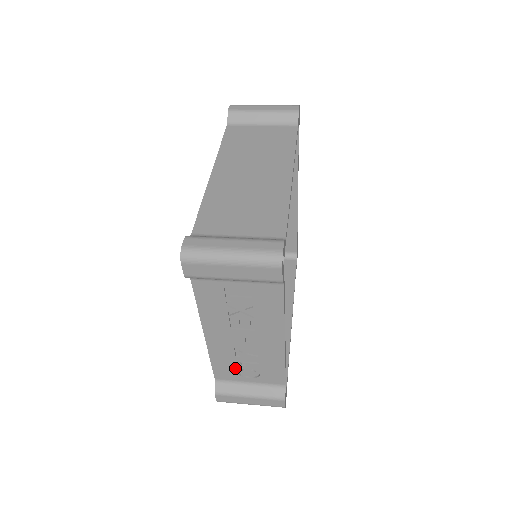
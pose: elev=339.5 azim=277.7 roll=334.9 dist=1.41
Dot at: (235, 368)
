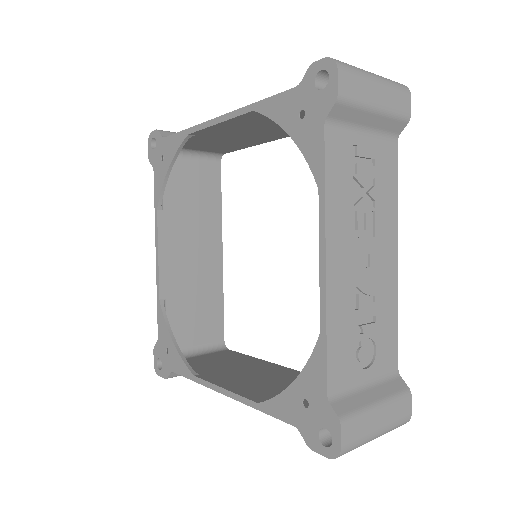
Dot at: (352, 346)
